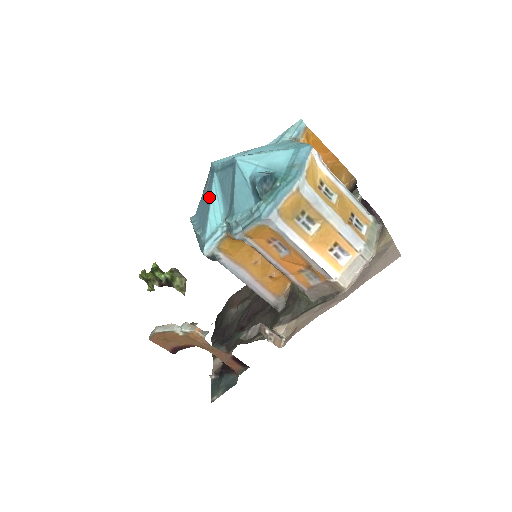
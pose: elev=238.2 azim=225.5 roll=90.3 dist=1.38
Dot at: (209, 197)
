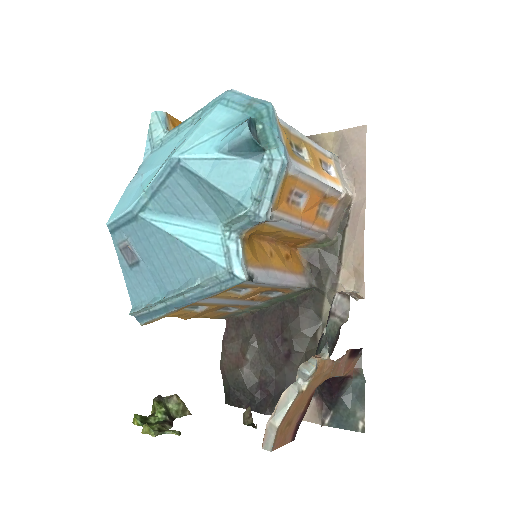
Dot at: (163, 241)
